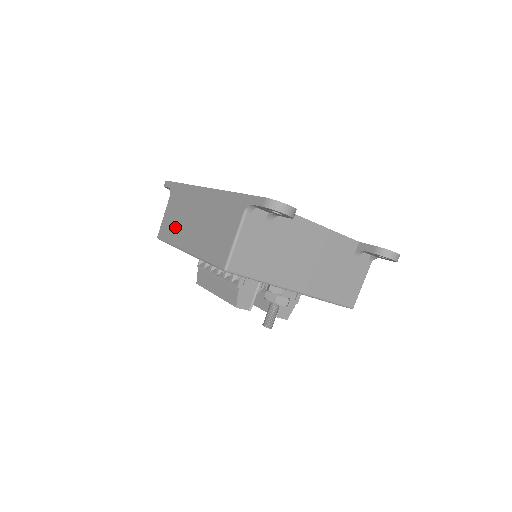
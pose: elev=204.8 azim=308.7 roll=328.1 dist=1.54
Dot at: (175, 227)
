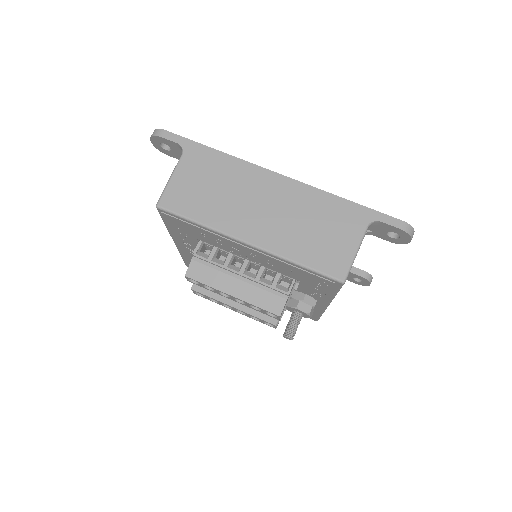
Dot at: (211, 204)
